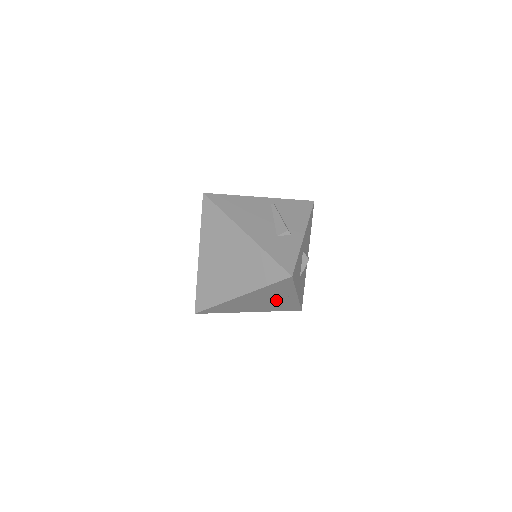
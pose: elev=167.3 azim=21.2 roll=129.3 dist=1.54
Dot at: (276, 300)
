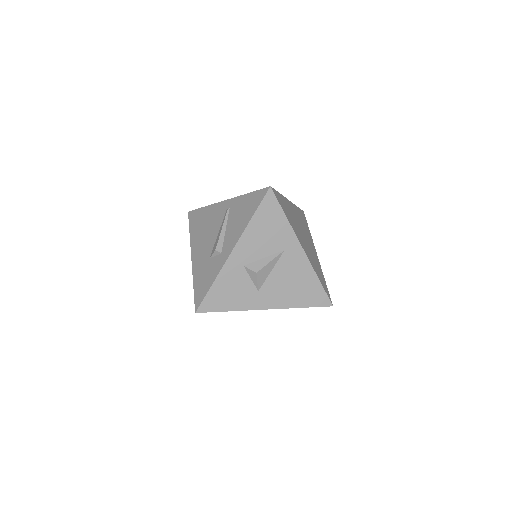
Dot at: occluded
